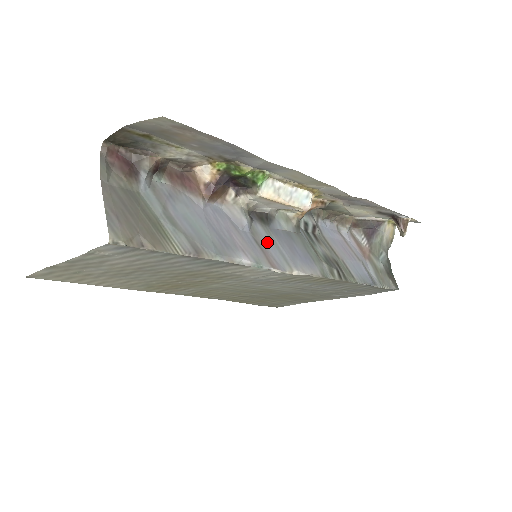
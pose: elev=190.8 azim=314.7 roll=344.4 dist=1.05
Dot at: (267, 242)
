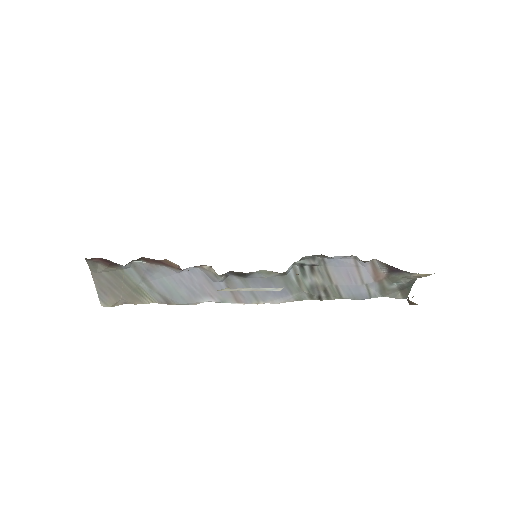
Dot at: (240, 287)
